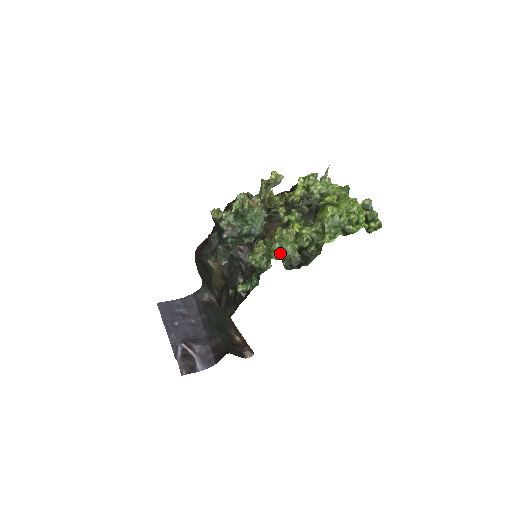
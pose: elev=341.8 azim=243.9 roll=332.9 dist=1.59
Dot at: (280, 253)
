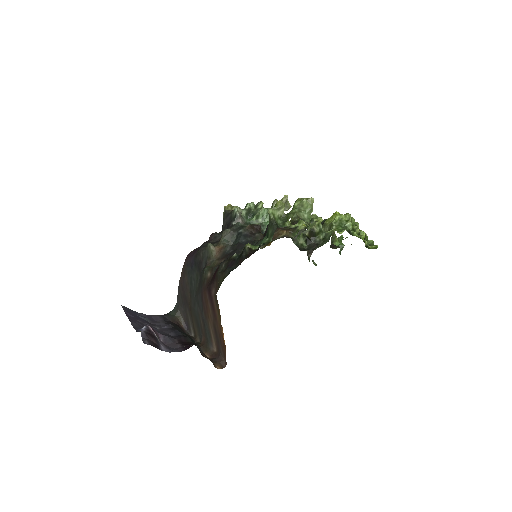
Dot at: (298, 216)
